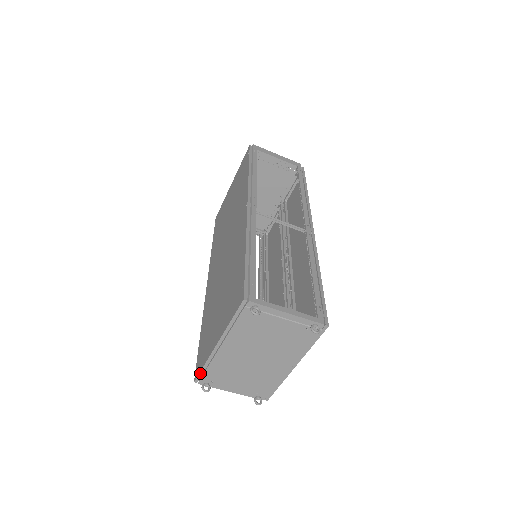
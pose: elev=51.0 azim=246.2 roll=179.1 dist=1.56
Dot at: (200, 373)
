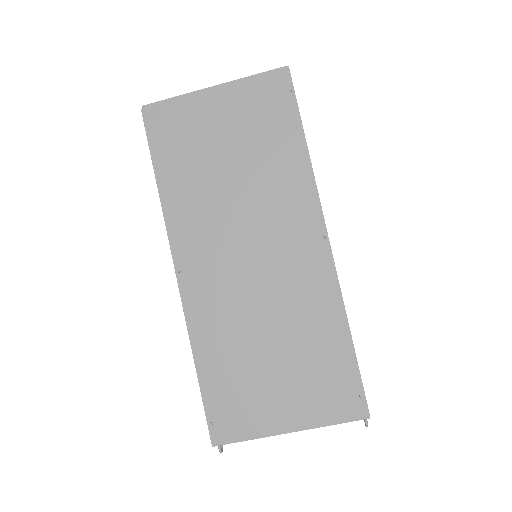
Dot at: occluded
